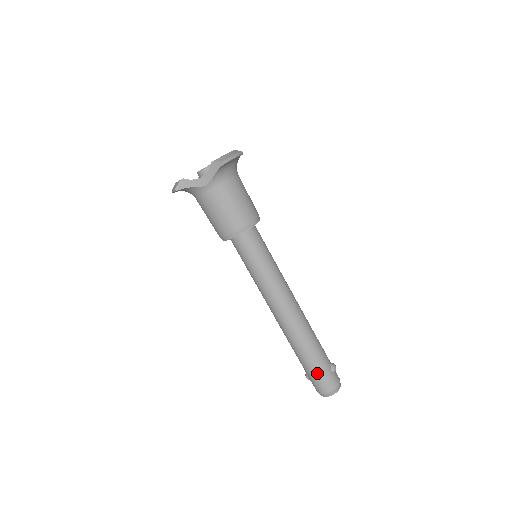
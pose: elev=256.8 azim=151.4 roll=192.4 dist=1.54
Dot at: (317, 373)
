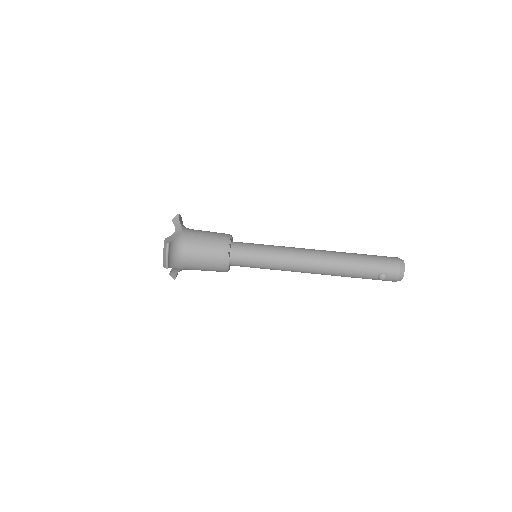
Dot at: (377, 258)
